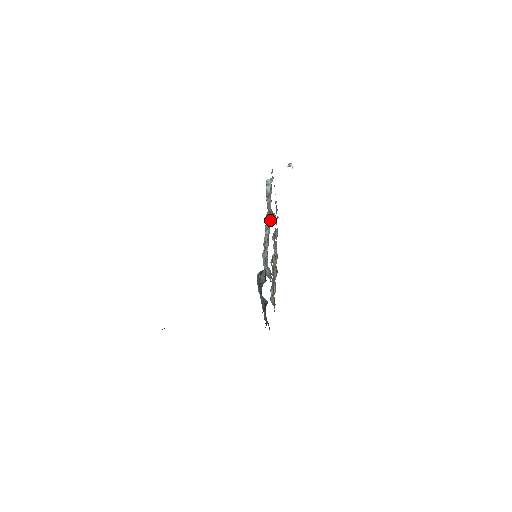
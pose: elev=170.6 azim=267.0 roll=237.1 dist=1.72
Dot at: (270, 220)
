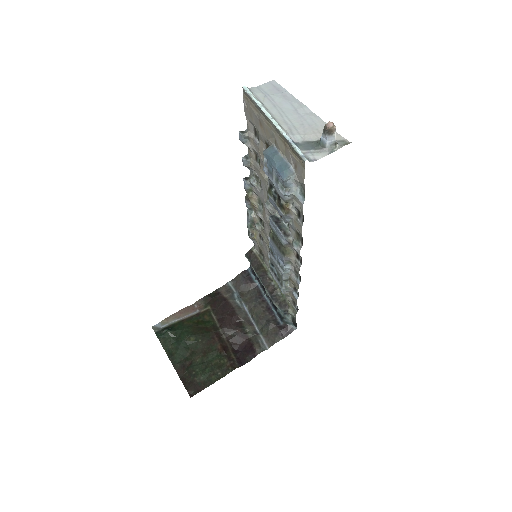
Dot at: (271, 203)
